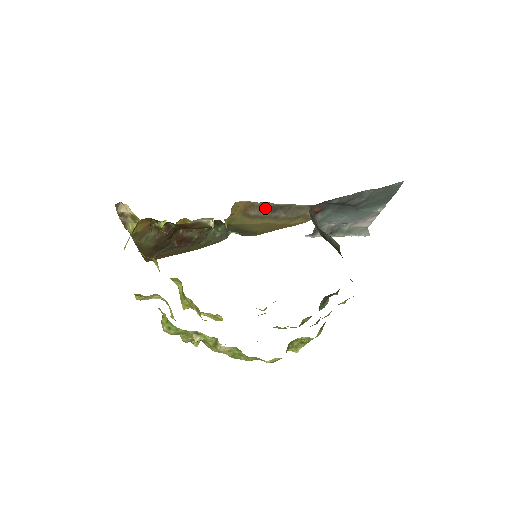
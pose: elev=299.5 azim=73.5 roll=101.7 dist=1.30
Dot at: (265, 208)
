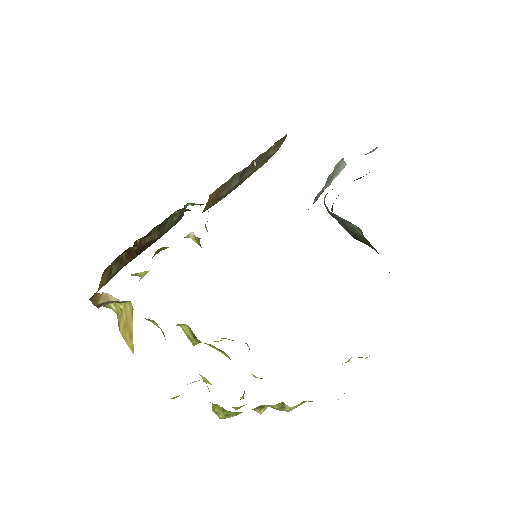
Dot at: (234, 179)
